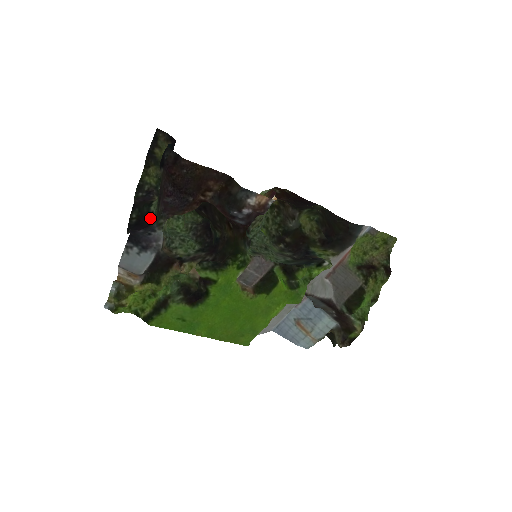
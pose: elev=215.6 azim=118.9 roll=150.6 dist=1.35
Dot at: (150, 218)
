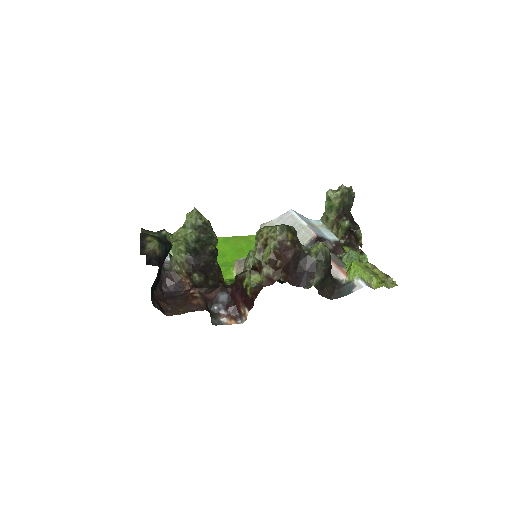
Dot at: occluded
